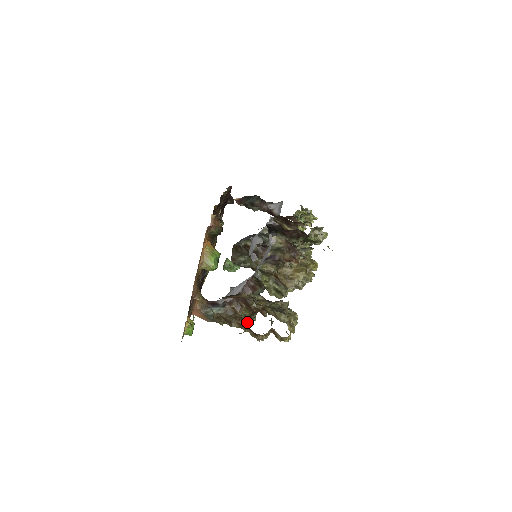
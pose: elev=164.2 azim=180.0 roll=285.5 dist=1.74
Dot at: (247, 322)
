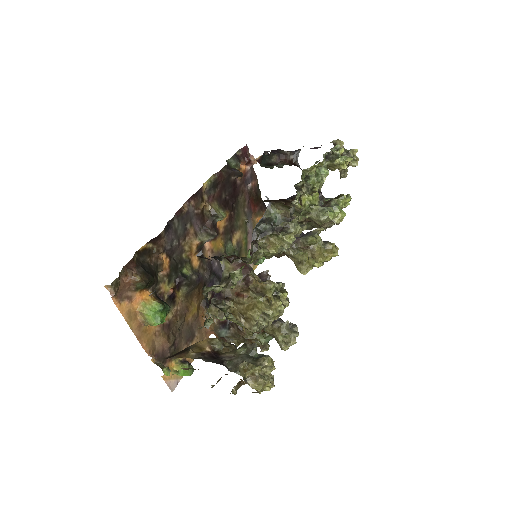
Dot at: (259, 342)
